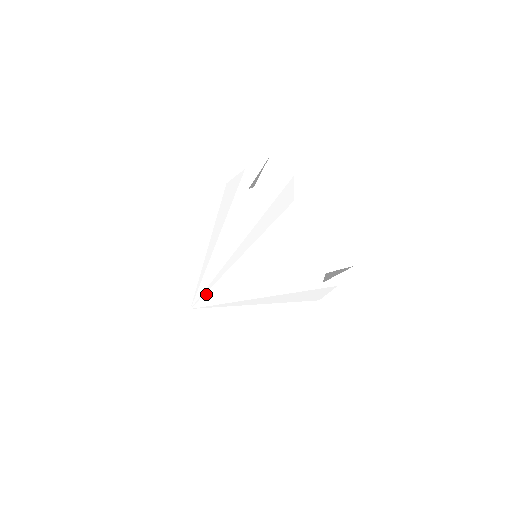
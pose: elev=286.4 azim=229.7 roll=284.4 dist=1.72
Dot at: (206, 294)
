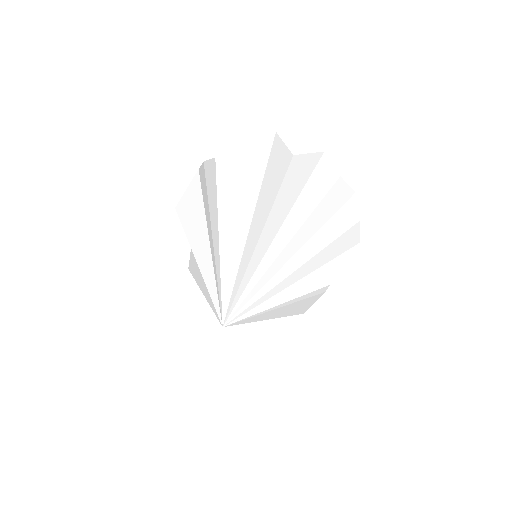
Dot at: (246, 299)
